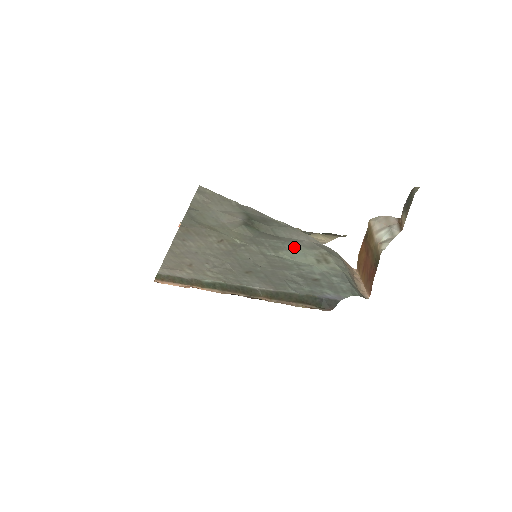
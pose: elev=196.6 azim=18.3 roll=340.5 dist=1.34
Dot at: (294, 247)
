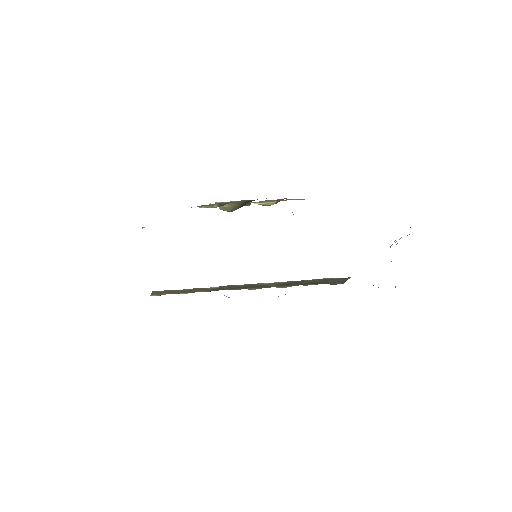
Dot at: occluded
